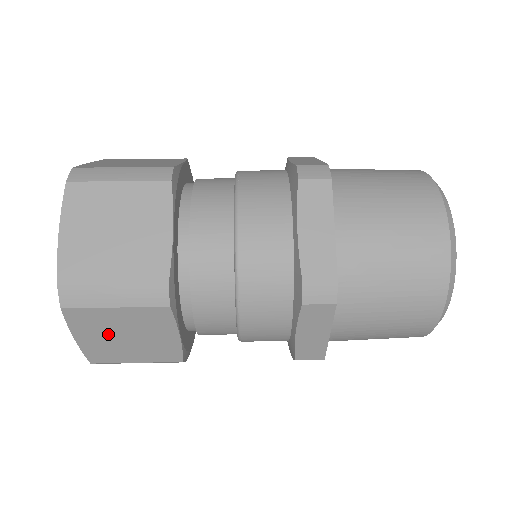
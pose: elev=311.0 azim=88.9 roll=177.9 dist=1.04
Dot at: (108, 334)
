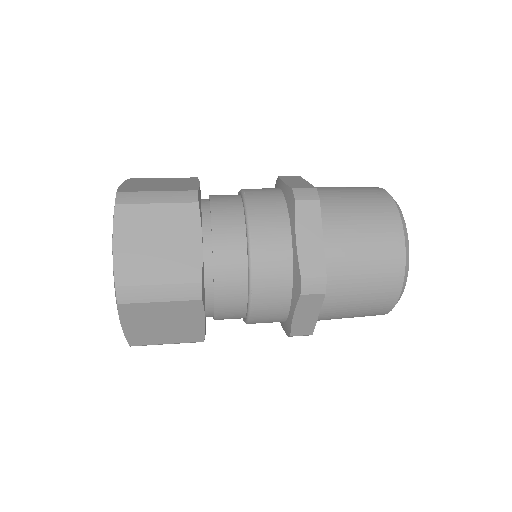
Dot at: (149, 322)
